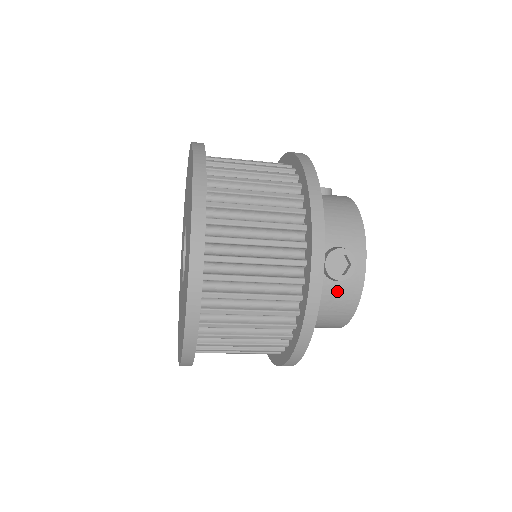
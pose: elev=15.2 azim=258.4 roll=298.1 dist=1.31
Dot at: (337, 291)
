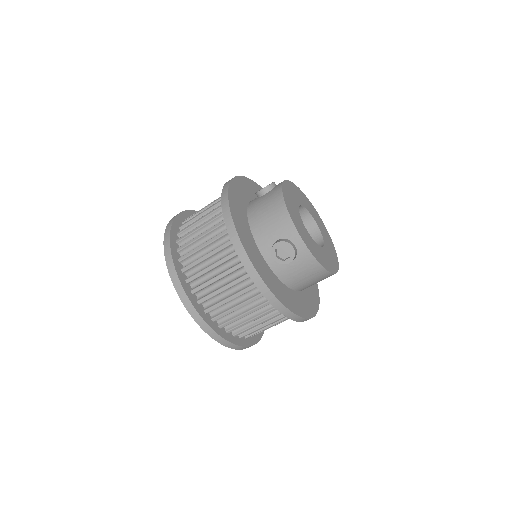
Dot at: (297, 266)
